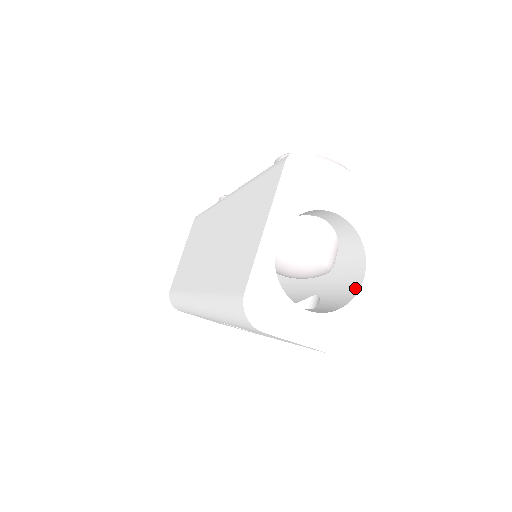
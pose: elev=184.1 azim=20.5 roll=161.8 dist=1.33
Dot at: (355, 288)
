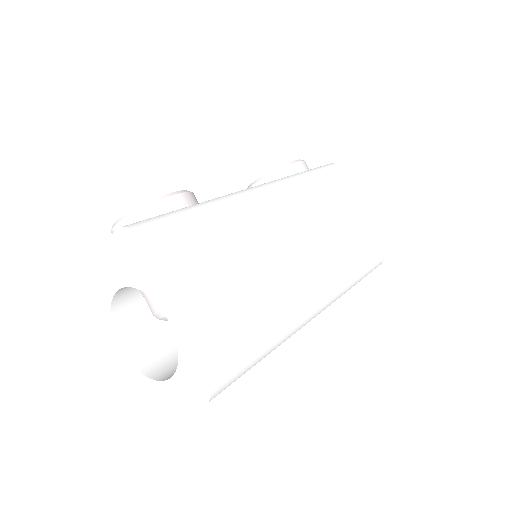
Dot at: occluded
